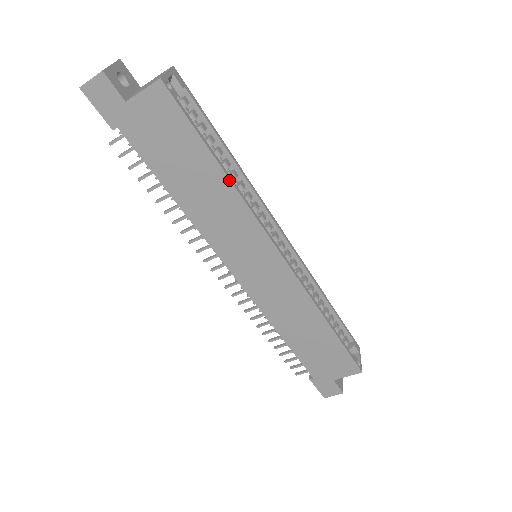
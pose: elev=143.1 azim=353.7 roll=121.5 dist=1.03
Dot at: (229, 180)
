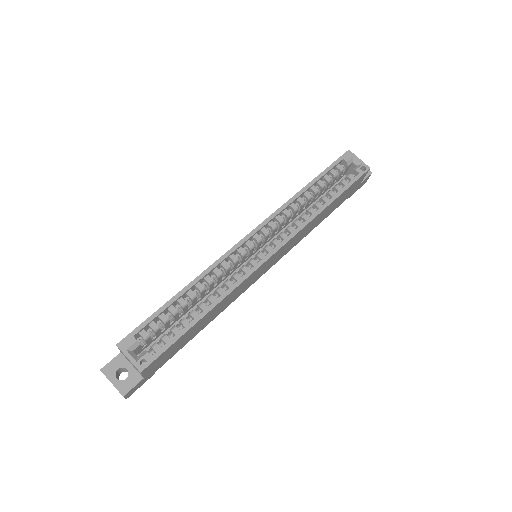
Dot at: (213, 309)
